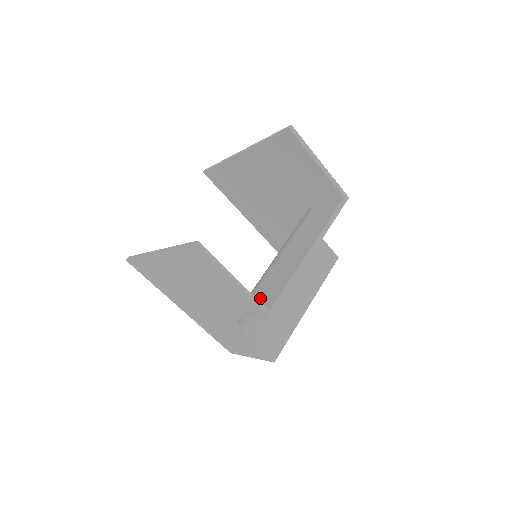
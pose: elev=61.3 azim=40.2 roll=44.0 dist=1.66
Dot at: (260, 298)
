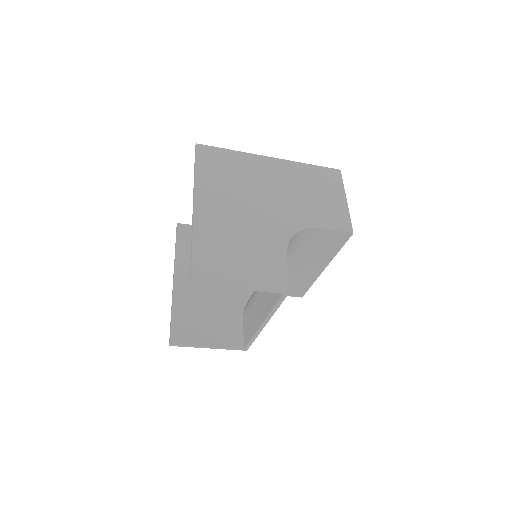
Dot at: (246, 324)
